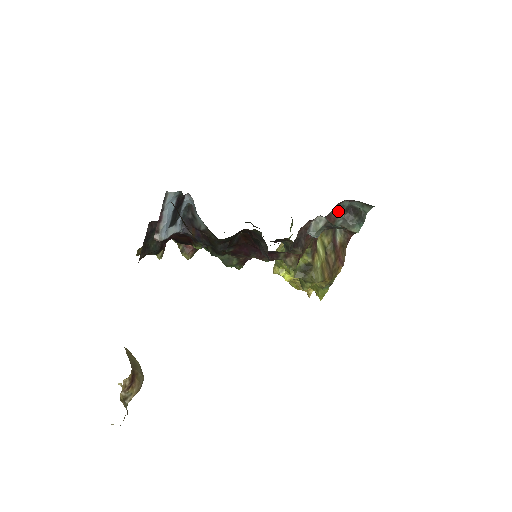
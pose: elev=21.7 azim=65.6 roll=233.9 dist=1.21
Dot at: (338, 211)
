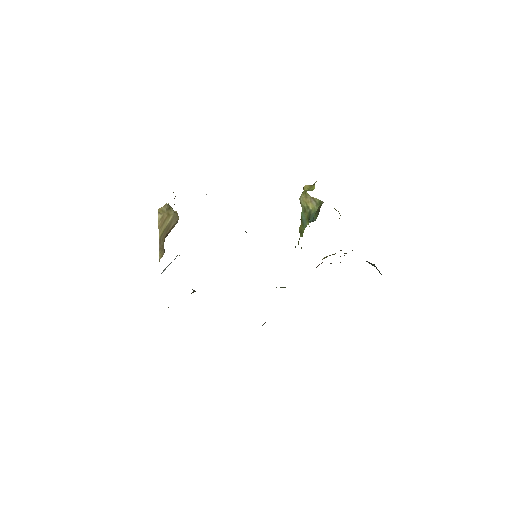
Dot at: occluded
